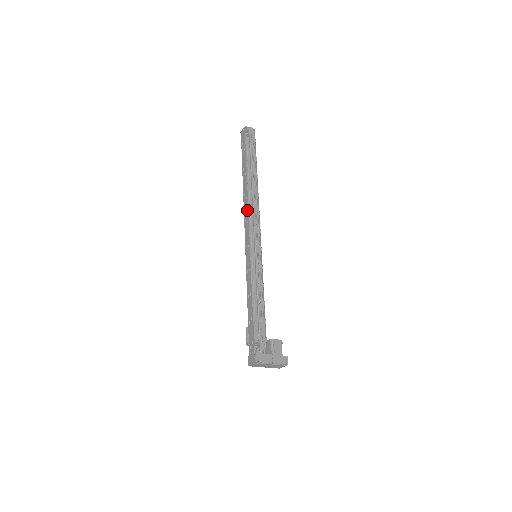
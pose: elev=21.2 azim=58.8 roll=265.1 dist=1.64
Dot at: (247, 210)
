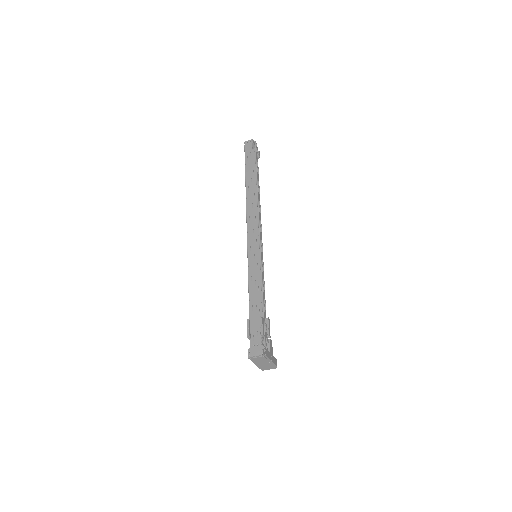
Dot at: (253, 211)
